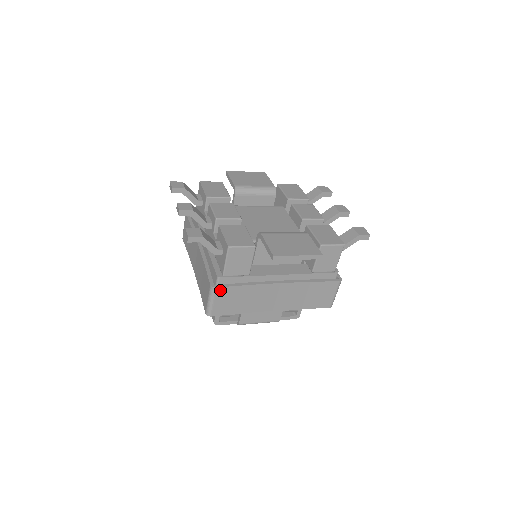
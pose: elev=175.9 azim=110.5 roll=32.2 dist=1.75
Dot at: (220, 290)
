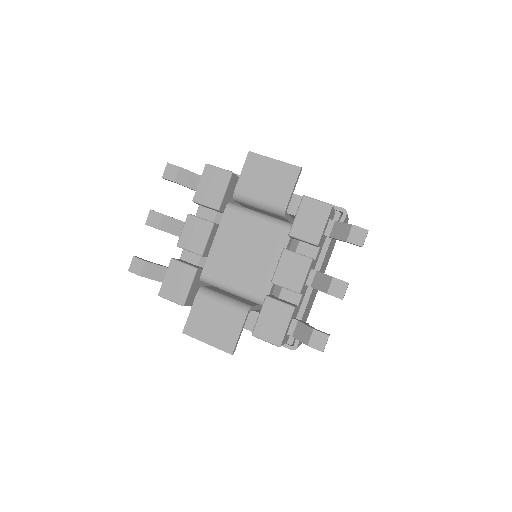
Dot at: occluded
